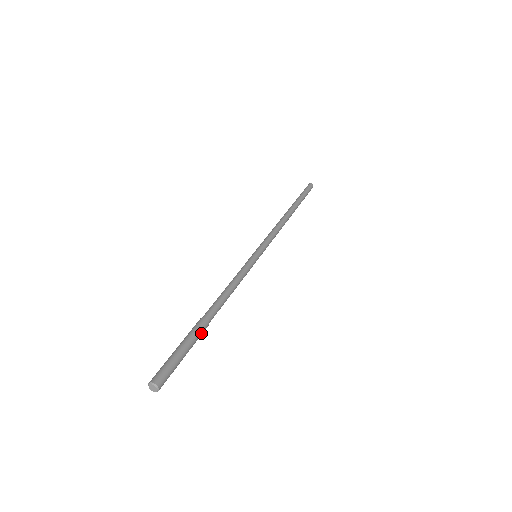
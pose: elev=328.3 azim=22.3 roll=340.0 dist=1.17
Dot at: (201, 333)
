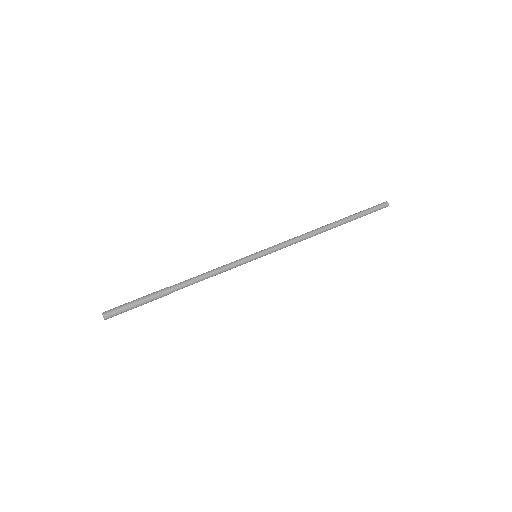
Dot at: (159, 297)
